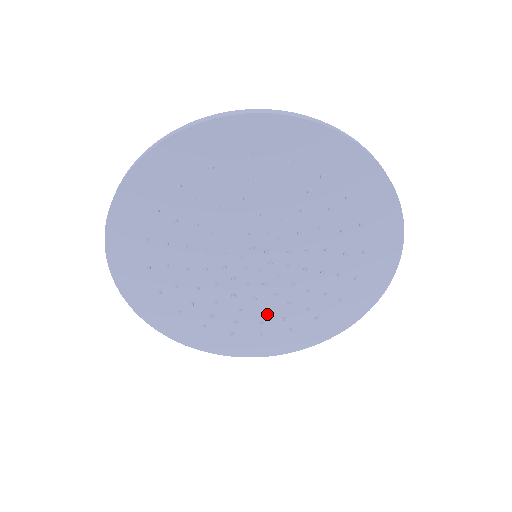
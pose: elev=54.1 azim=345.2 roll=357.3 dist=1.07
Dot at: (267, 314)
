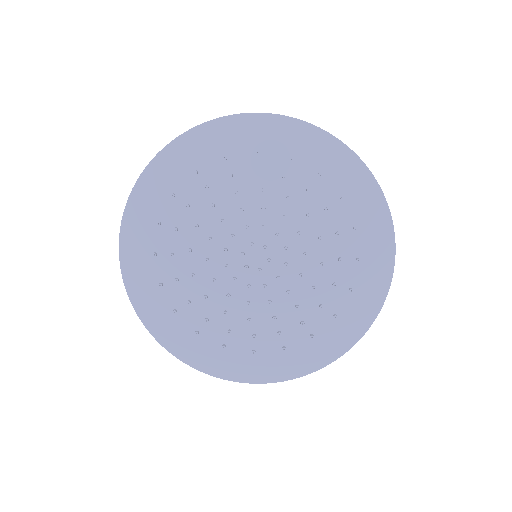
Dot at: (202, 301)
